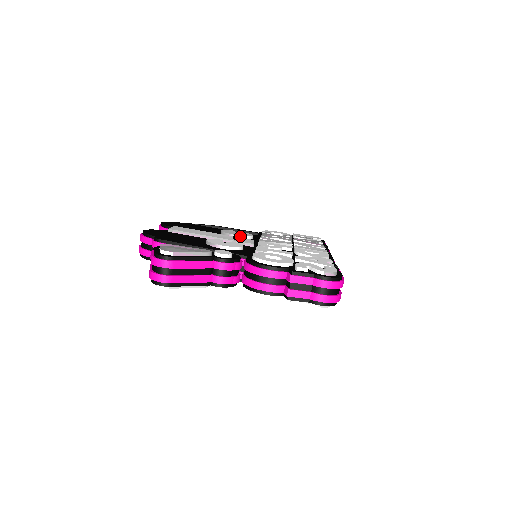
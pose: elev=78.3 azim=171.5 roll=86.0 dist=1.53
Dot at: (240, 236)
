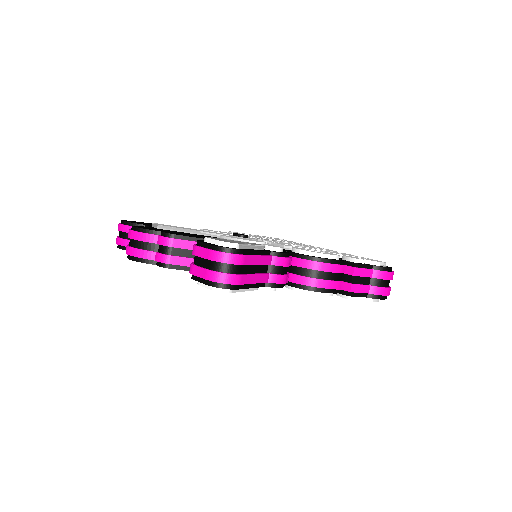
Dot at: occluded
